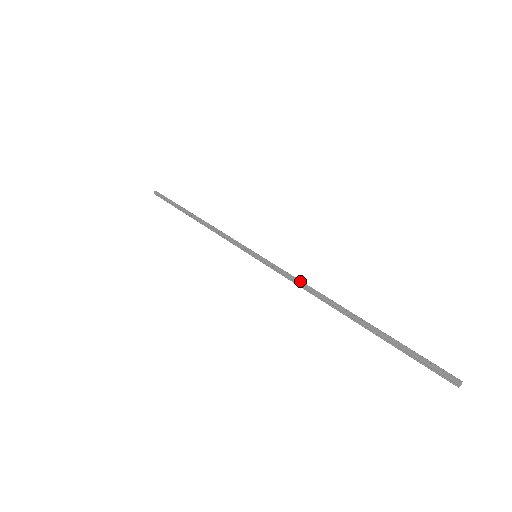
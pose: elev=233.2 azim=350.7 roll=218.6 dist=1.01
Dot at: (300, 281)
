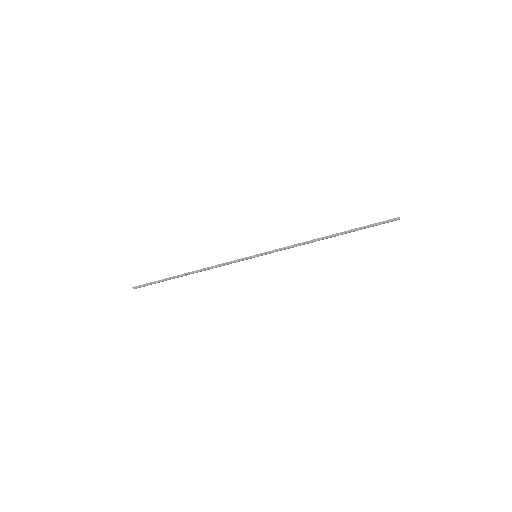
Dot at: (295, 244)
